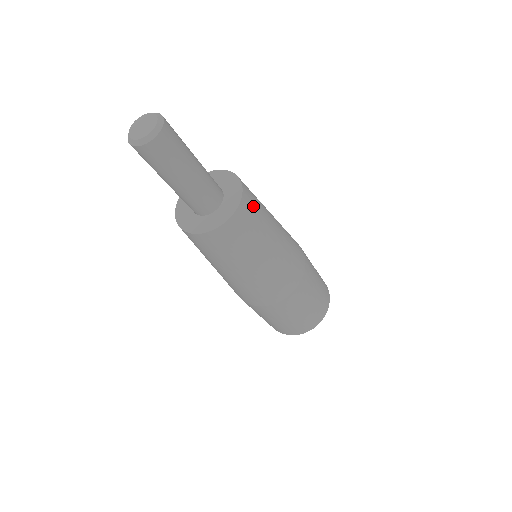
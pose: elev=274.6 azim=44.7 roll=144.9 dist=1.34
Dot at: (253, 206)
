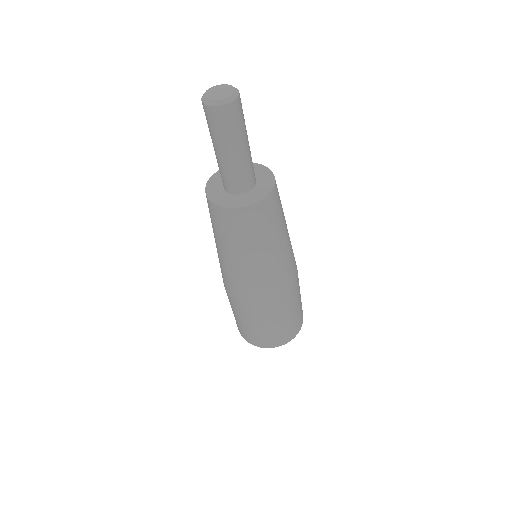
Dot at: (271, 212)
